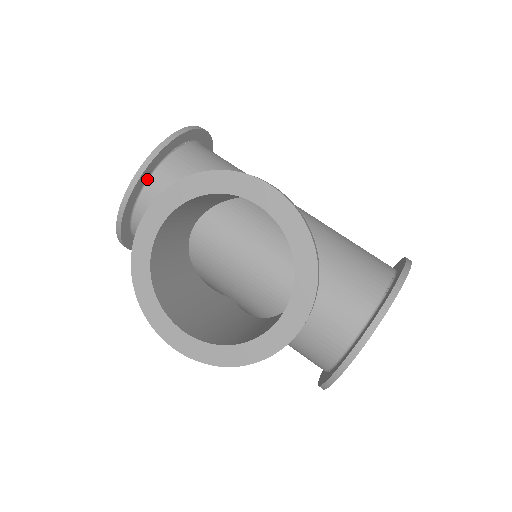
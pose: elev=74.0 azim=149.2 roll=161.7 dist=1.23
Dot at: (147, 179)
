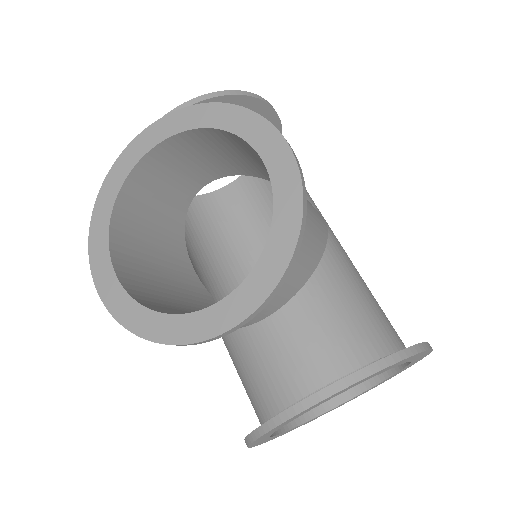
Dot at: occluded
